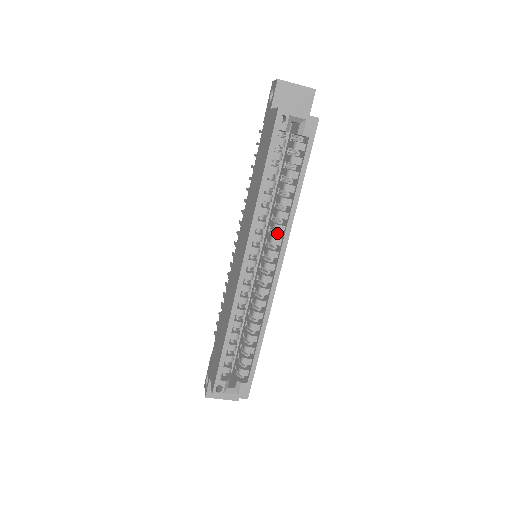
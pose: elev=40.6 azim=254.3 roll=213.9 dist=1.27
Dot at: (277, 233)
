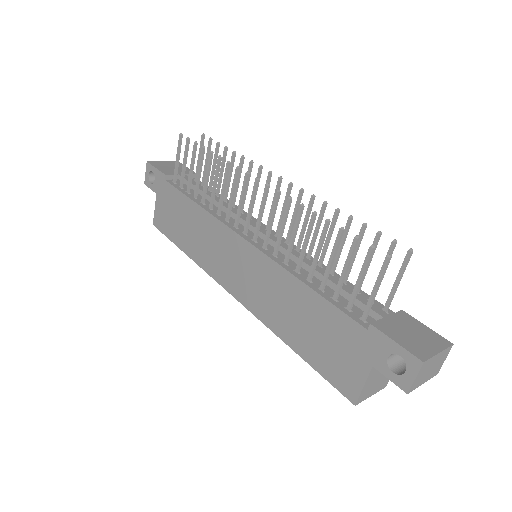
Dot at: occluded
